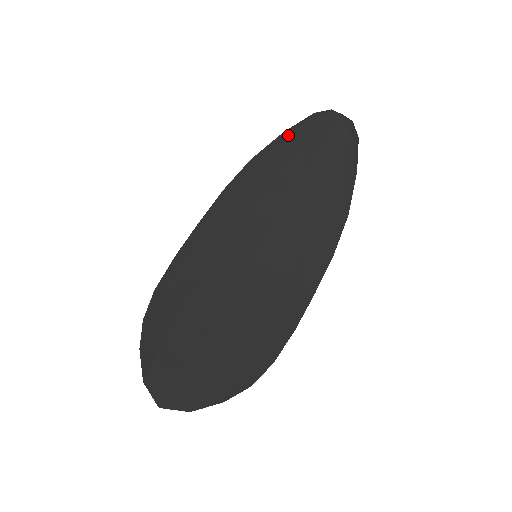
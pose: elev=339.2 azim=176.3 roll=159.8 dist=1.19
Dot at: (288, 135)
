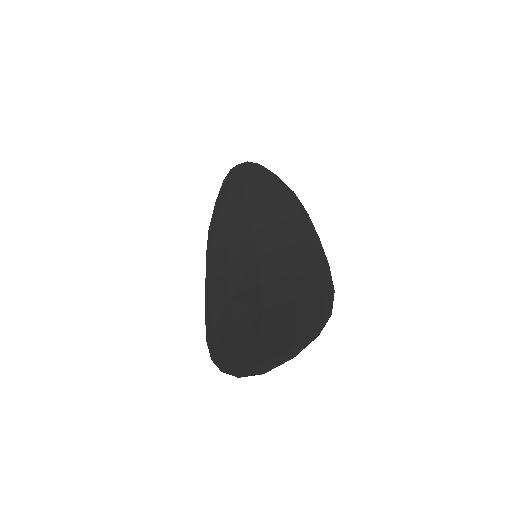
Dot at: (218, 200)
